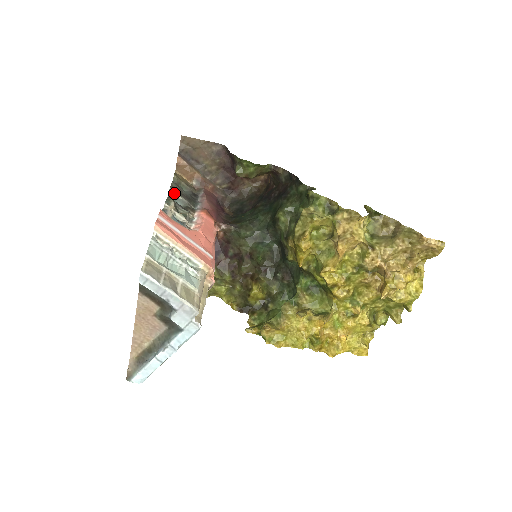
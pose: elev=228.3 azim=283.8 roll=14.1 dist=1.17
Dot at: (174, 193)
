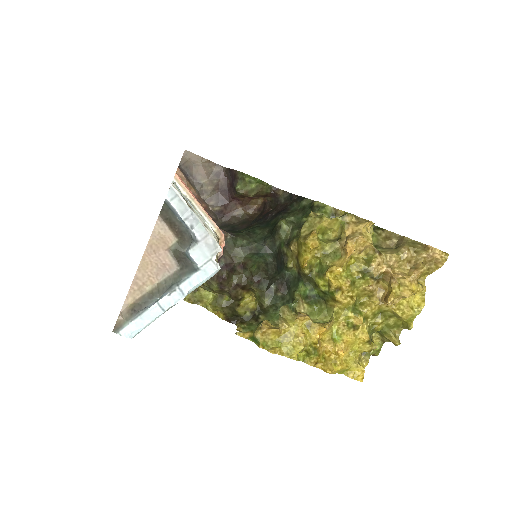
Dot at: occluded
